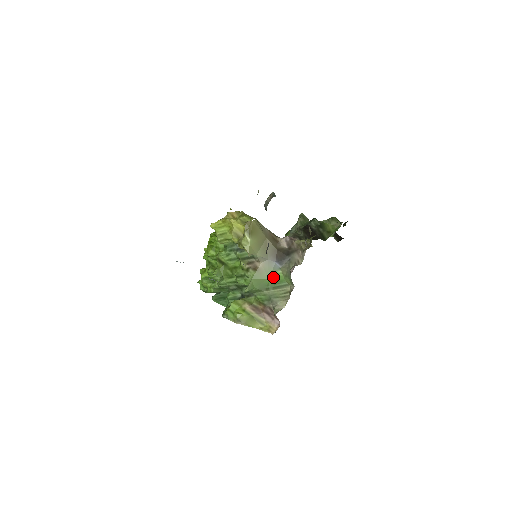
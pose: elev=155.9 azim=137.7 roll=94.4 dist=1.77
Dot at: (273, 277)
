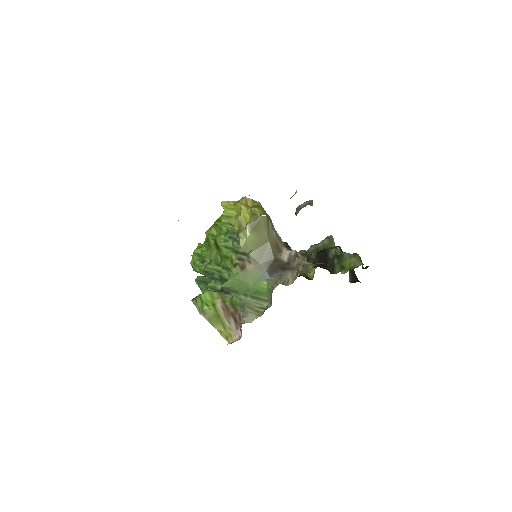
Dot at: (256, 285)
